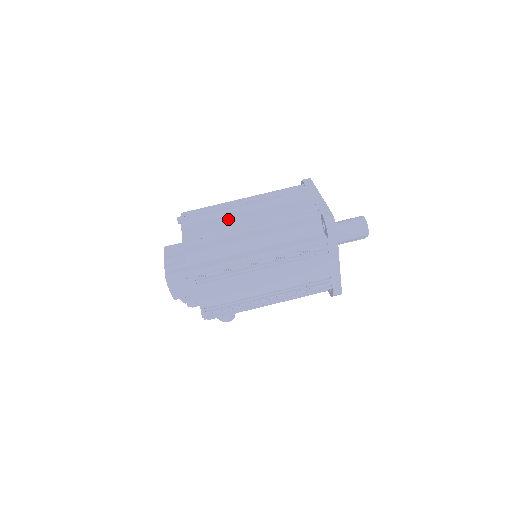
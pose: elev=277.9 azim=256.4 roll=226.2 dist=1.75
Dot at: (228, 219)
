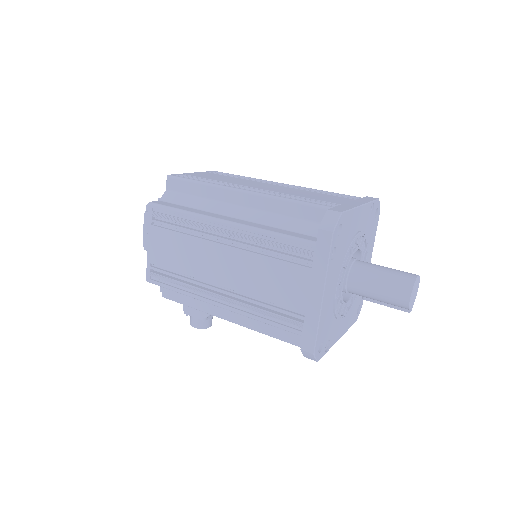
Dot at: (238, 182)
